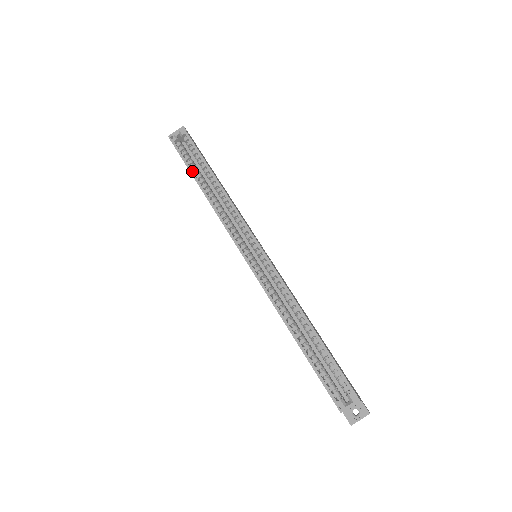
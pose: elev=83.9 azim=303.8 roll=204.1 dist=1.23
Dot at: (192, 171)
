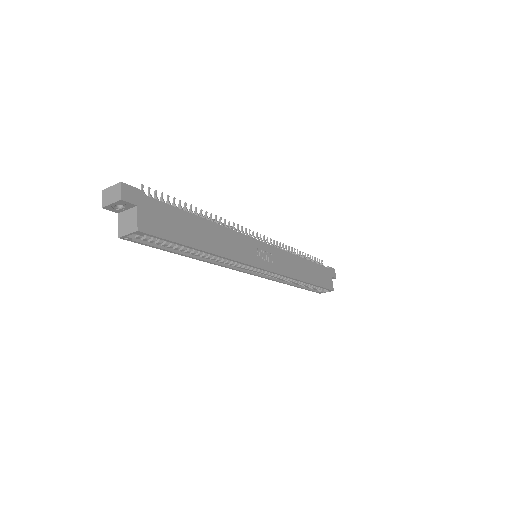
Dot at: (173, 252)
